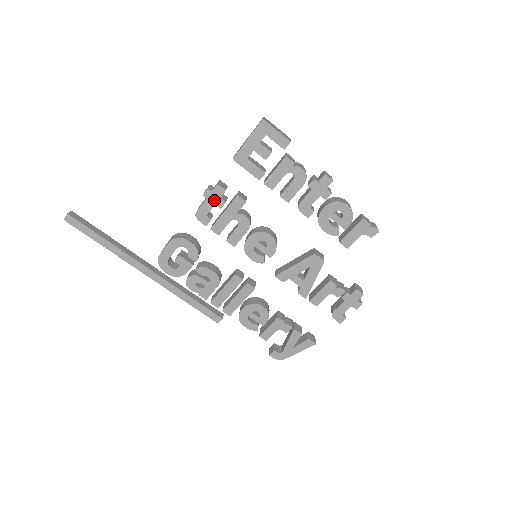
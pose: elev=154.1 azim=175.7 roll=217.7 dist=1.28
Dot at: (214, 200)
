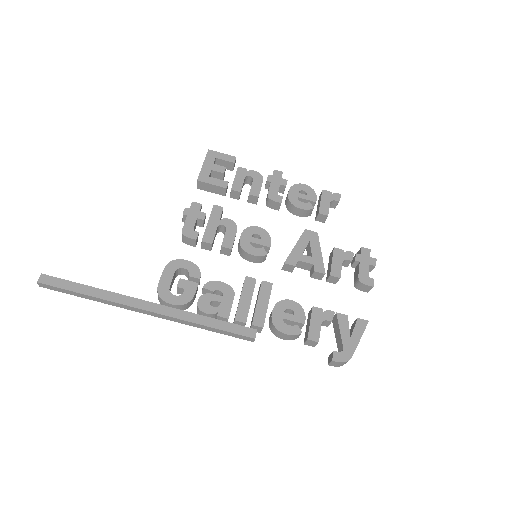
Dot at: (194, 215)
